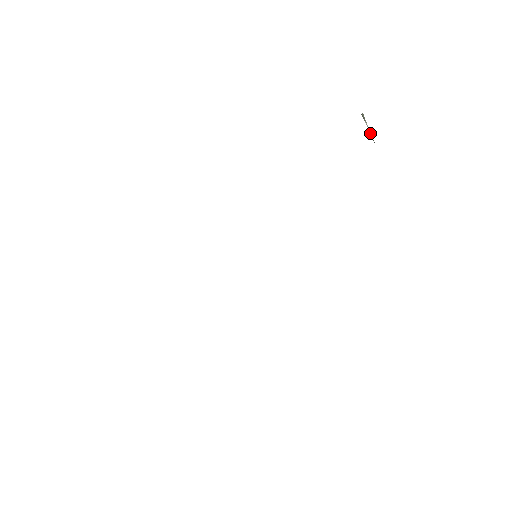
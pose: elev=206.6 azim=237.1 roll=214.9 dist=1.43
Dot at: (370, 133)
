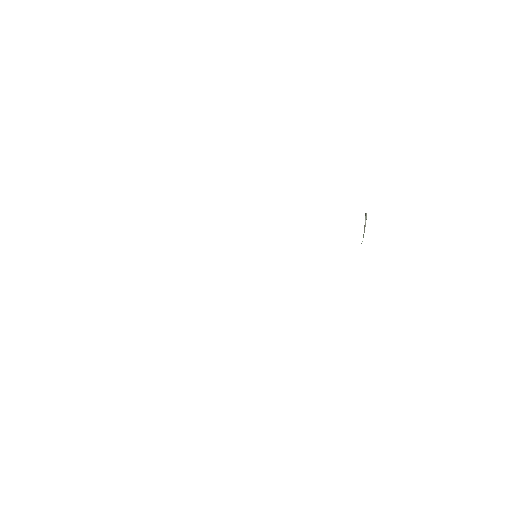
Dot at: (364, 232)
